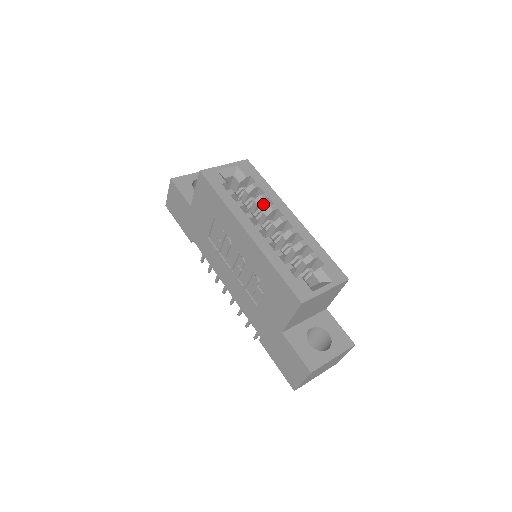
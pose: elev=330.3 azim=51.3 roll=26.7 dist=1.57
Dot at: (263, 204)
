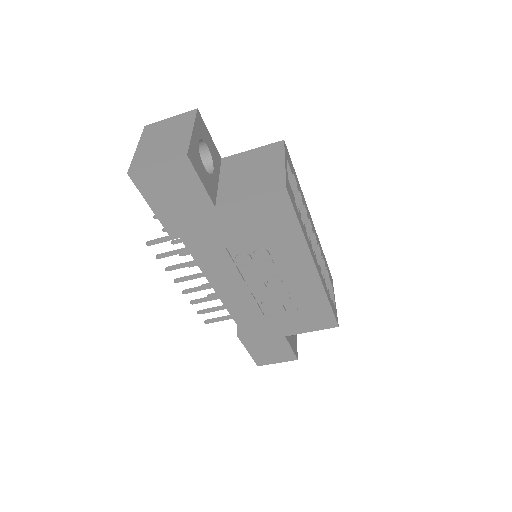
Dot at: occluded
